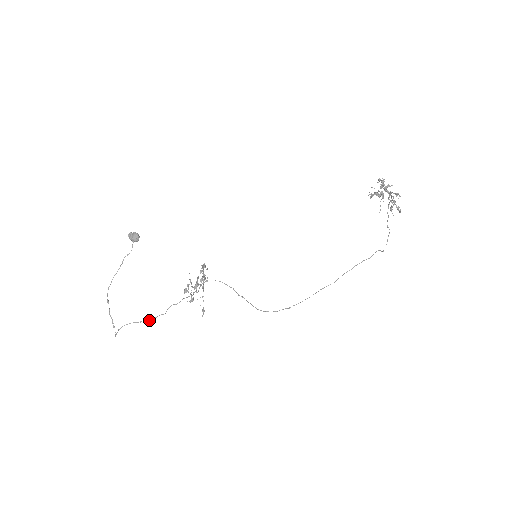
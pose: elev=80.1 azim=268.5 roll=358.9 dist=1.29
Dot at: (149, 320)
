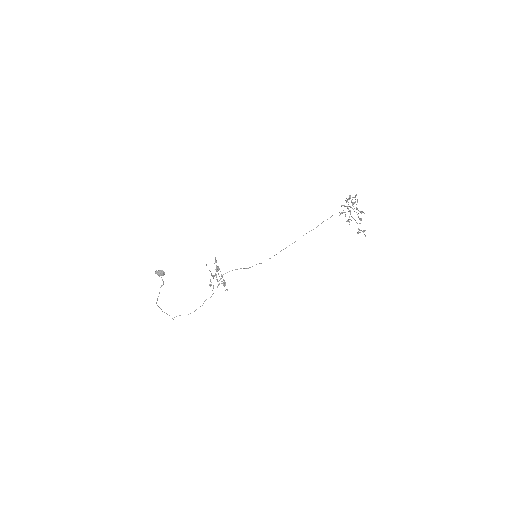
Dot at: occluded
